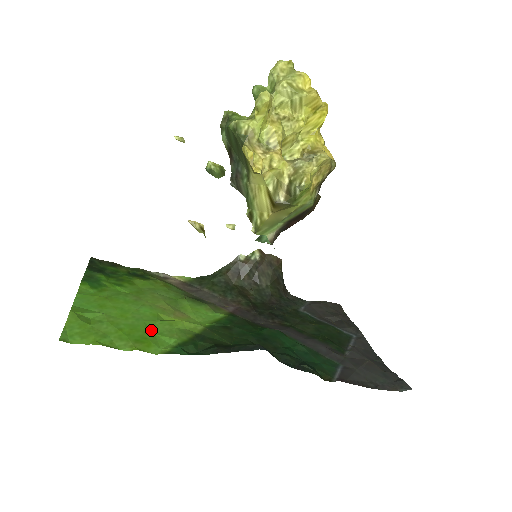
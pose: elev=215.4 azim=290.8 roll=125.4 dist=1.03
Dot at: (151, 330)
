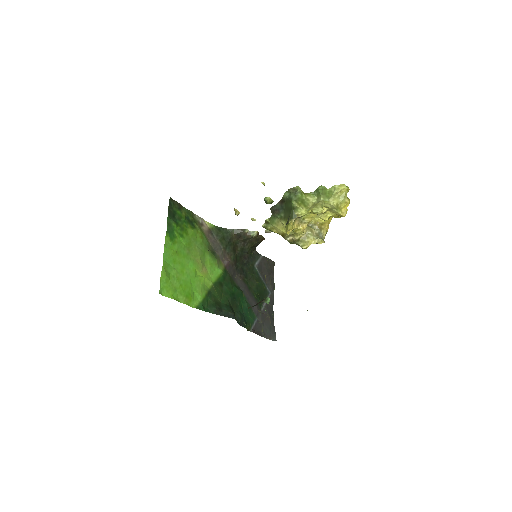
Dot at: (192, 286)
